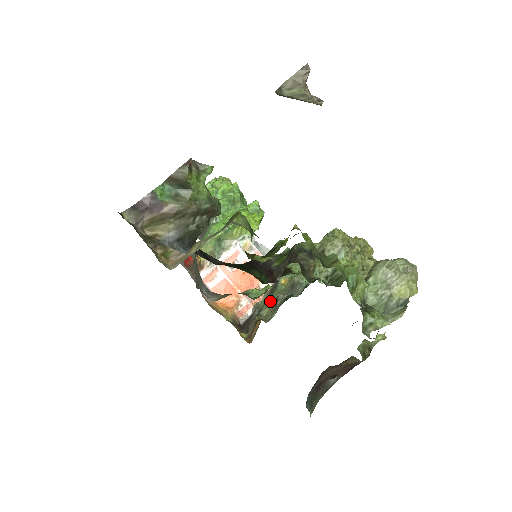
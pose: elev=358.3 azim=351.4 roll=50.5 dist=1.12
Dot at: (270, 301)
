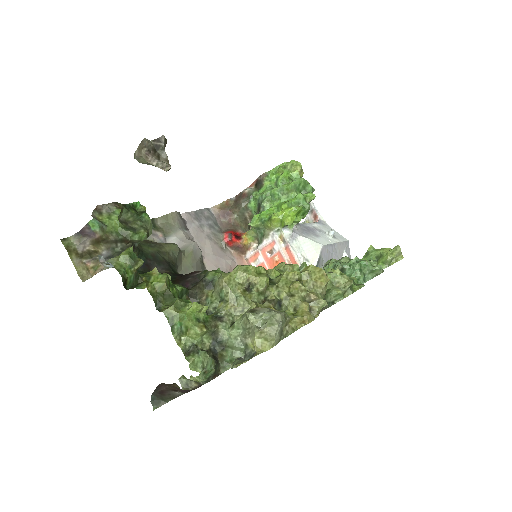
Dot at: occluded
